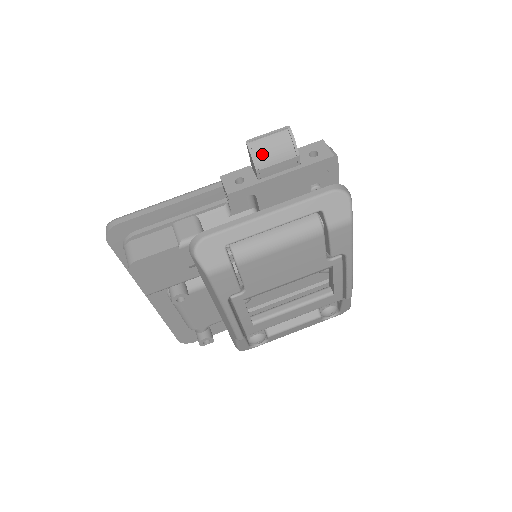
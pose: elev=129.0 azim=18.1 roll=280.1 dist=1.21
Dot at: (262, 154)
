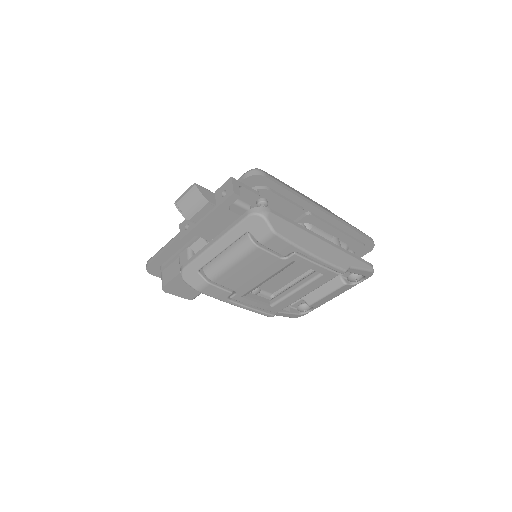
Dot at: (186, 209)
